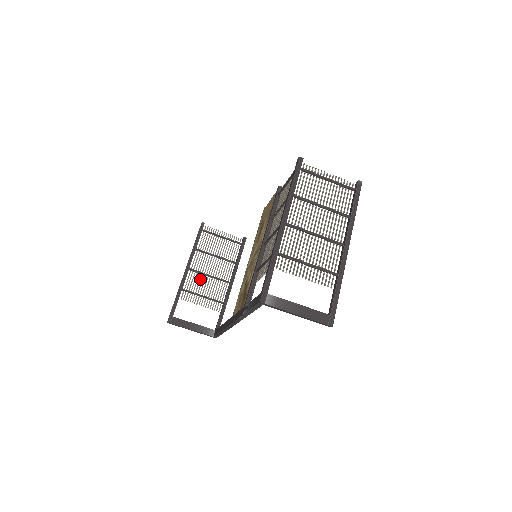
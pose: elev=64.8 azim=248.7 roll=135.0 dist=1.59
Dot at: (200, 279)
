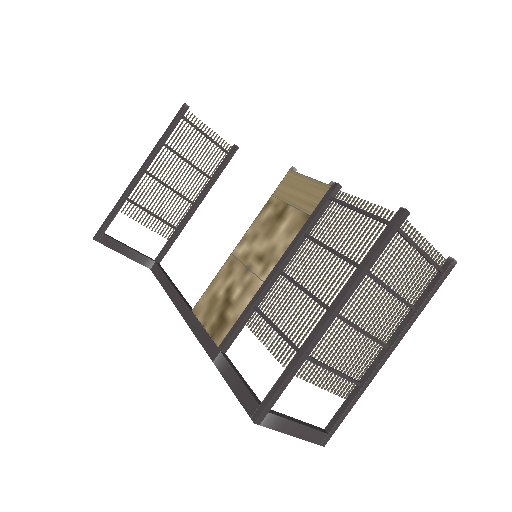
Dot at: (156, 190)
